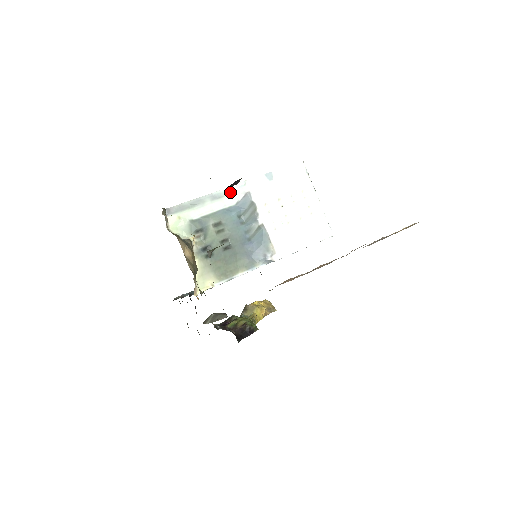
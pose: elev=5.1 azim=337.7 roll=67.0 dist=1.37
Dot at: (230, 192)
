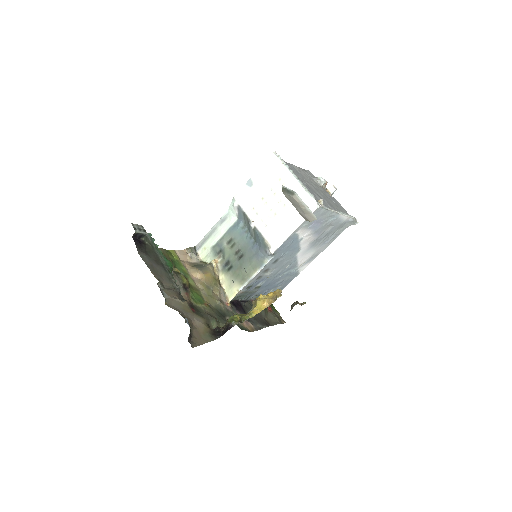
Dot at: (231, 211)
